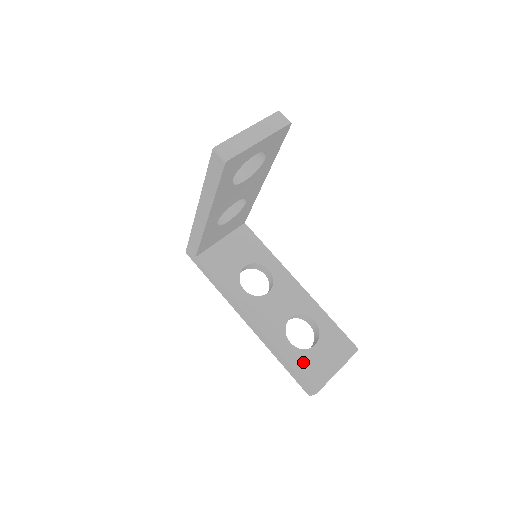
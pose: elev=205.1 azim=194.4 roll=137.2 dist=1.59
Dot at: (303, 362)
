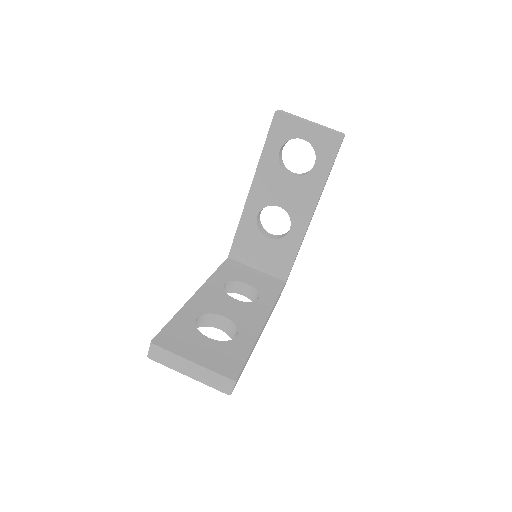
Dot at: (183, 329)
